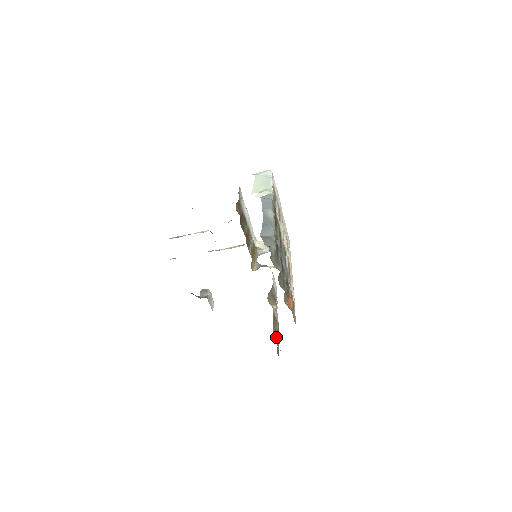
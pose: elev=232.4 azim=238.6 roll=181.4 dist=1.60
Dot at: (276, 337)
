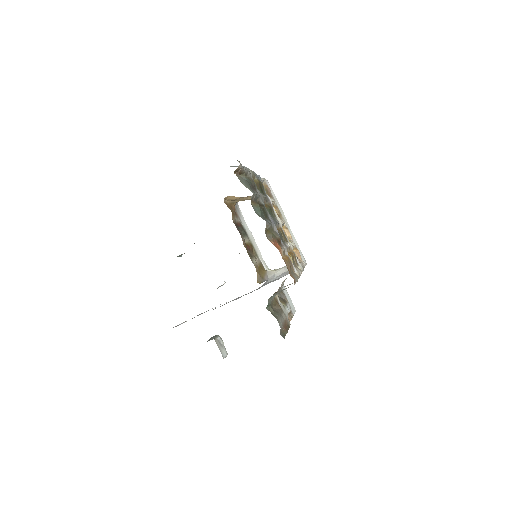
Dot at: occluded
